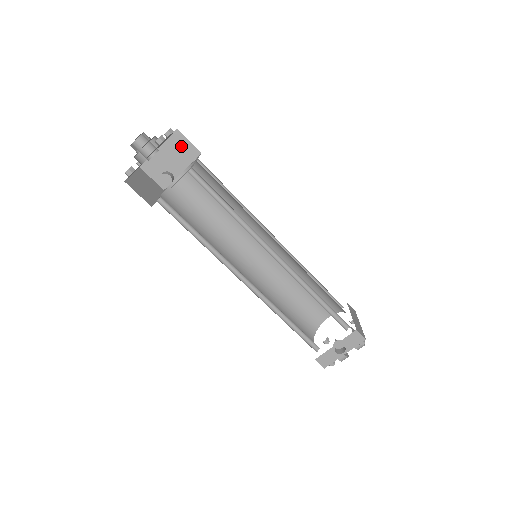
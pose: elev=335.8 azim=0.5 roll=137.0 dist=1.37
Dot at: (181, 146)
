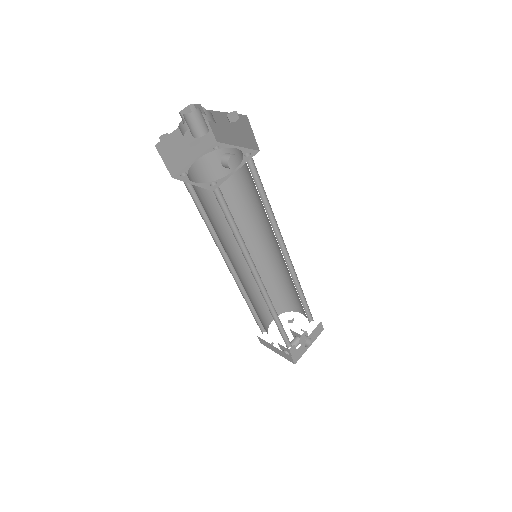
Dot at: occluded
